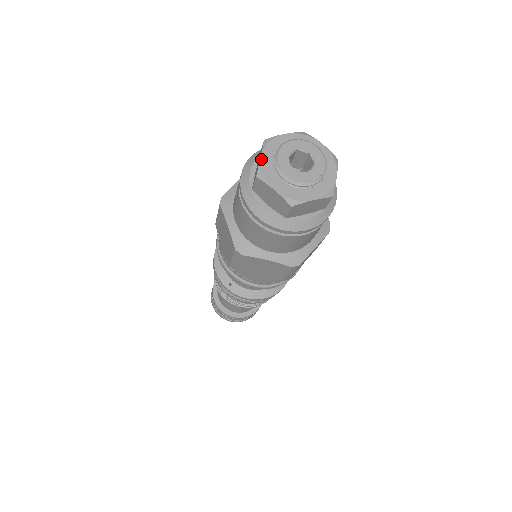
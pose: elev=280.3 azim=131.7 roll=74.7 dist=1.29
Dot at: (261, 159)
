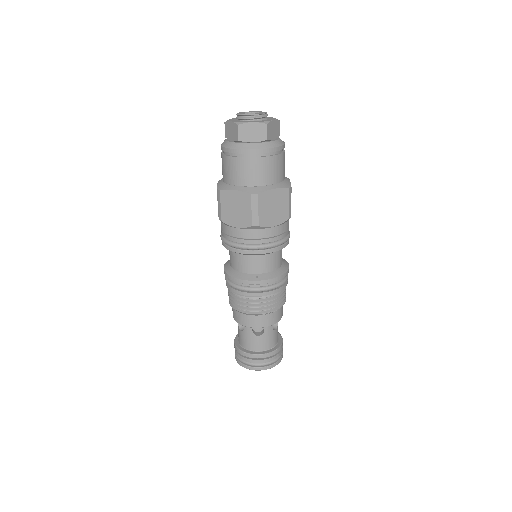
Dot at: (232, 121)
